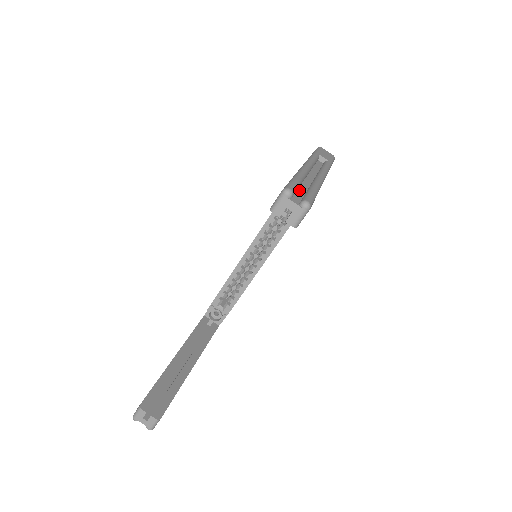
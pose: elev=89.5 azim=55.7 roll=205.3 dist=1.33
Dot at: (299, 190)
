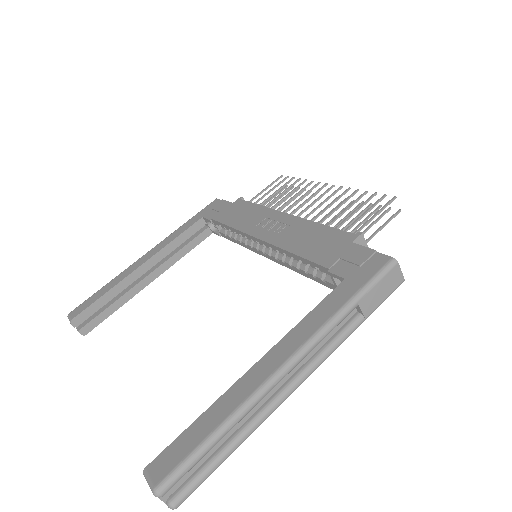
Dot at: (202, 455)
